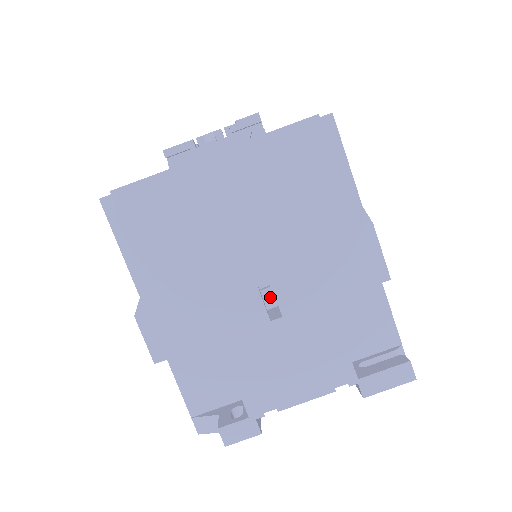
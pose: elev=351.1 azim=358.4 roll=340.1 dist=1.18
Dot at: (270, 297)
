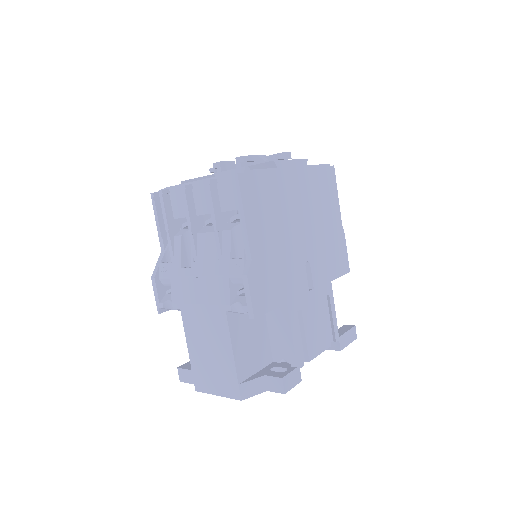
Dot at: occluded
